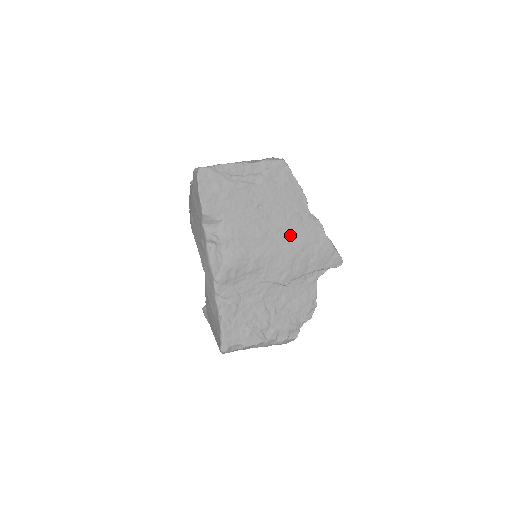
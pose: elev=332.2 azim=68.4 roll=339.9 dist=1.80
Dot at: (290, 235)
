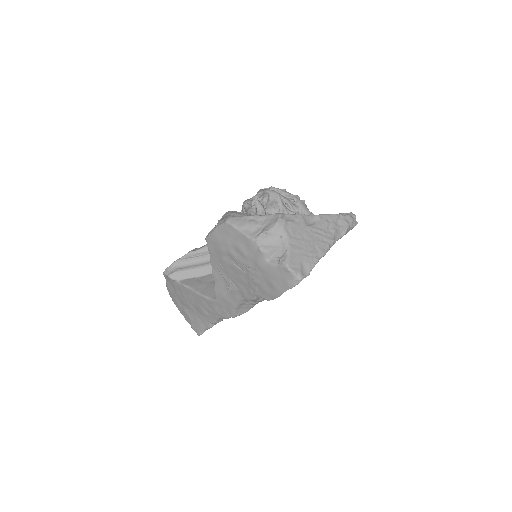
Dot at: occluded
